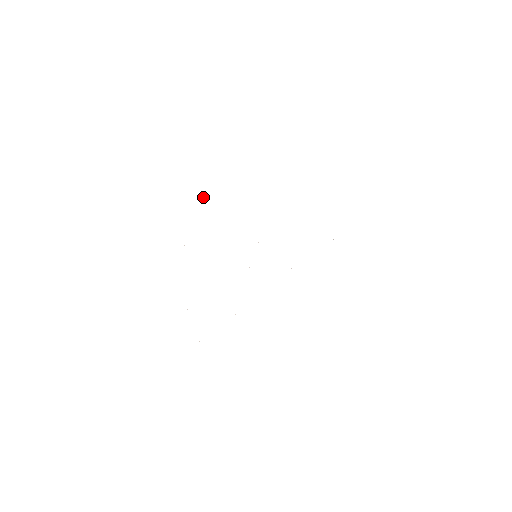
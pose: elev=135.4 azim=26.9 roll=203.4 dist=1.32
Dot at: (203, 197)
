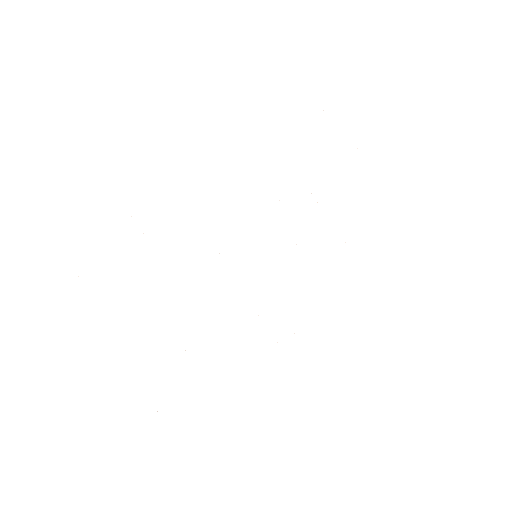
Dot at: occluded
